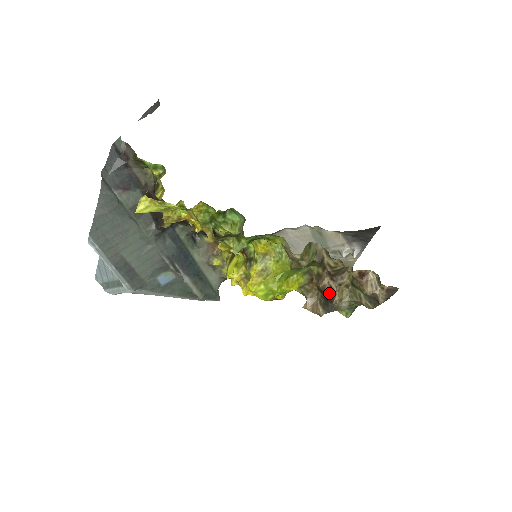
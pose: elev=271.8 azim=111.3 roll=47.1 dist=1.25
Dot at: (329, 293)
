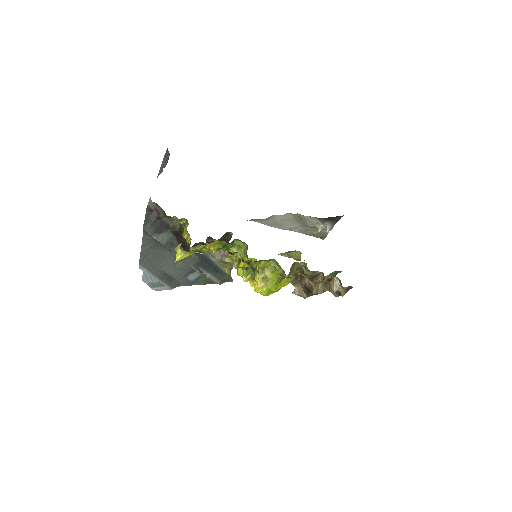
Dot at: (309, 287)
